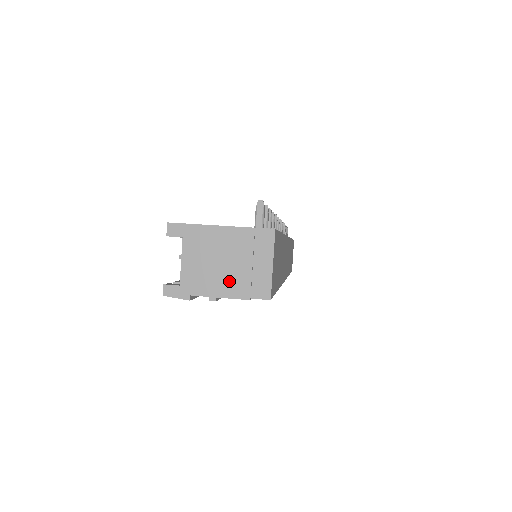
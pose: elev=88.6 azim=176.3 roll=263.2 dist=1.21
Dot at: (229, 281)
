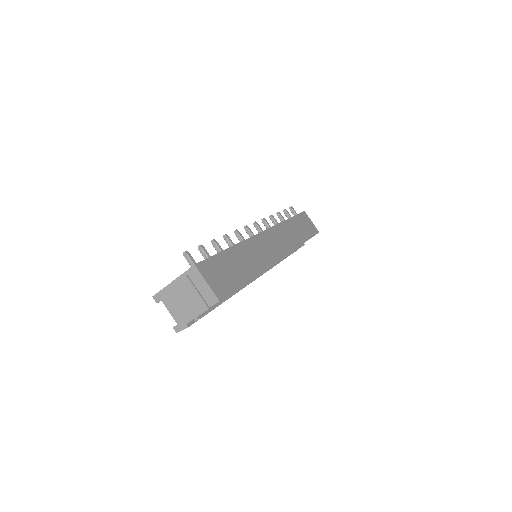
Dot at: (194, 306)
